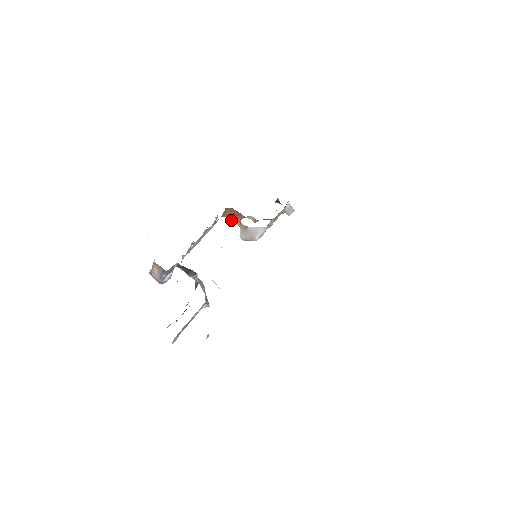
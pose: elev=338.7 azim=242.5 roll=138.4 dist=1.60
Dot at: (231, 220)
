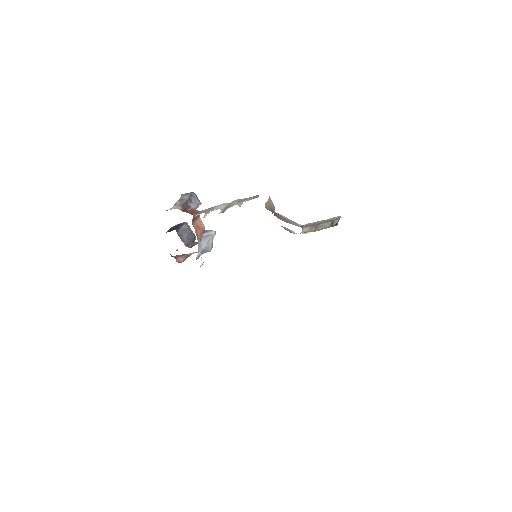
Dot at: occluded
